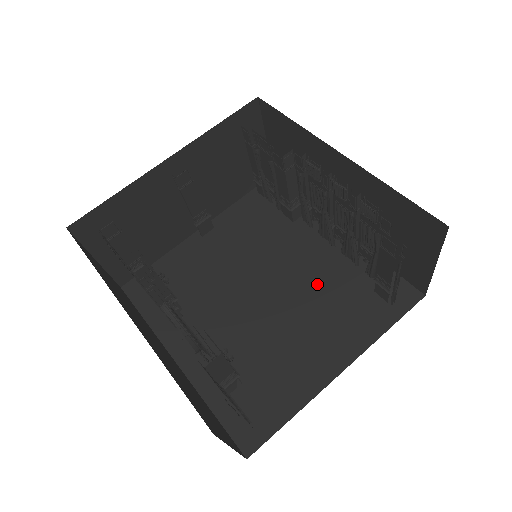
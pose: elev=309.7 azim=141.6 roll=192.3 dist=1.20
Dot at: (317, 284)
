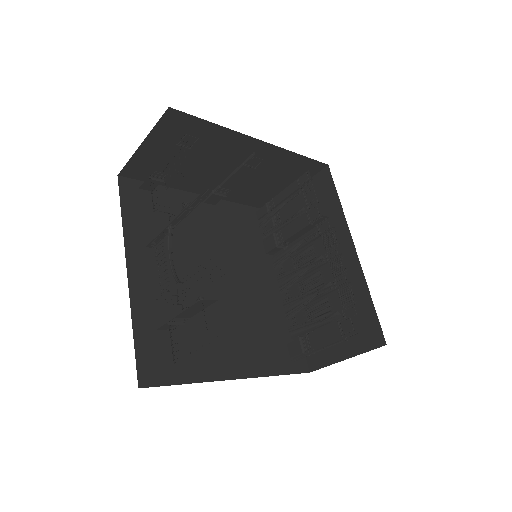
Dot at: (255, 307)
